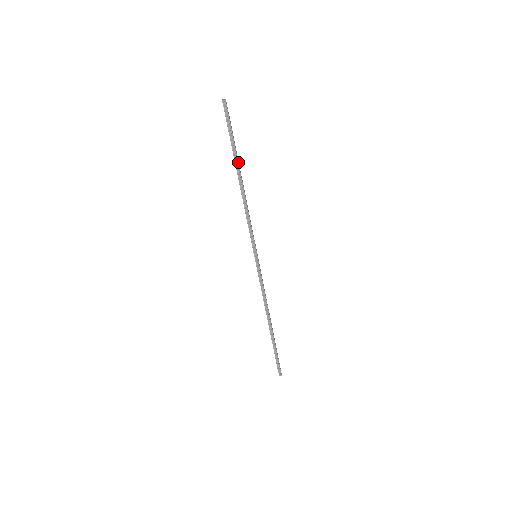
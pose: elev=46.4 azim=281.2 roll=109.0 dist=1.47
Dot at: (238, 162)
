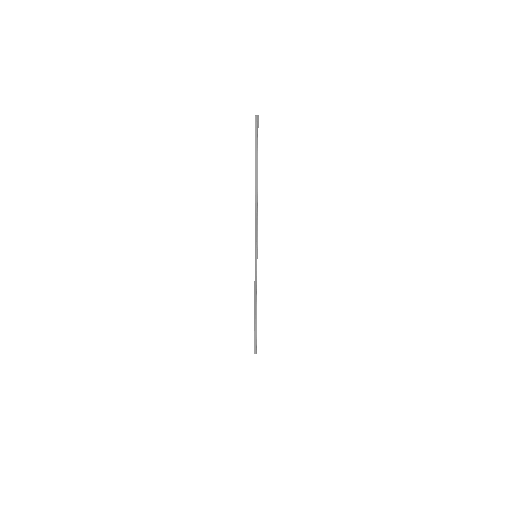
Dot at: occluded
